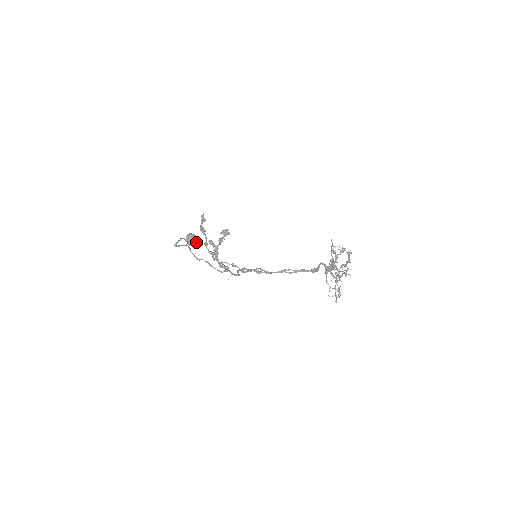
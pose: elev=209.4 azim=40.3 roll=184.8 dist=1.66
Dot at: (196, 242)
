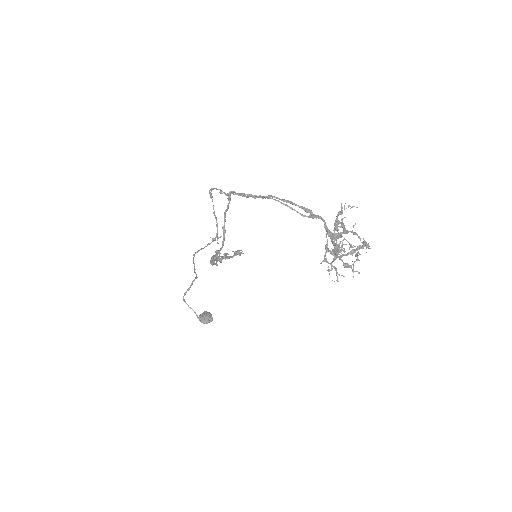
Dot at: (208, 319)
